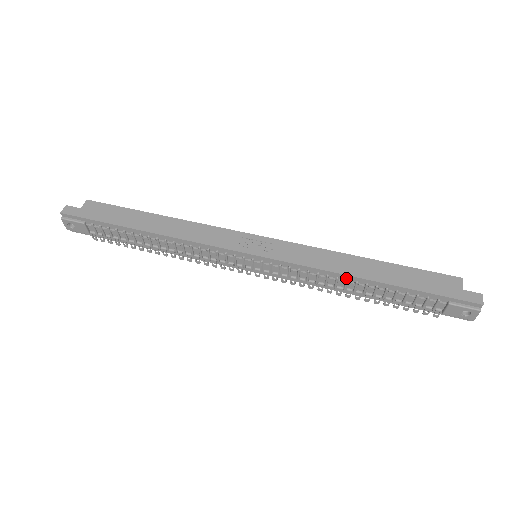
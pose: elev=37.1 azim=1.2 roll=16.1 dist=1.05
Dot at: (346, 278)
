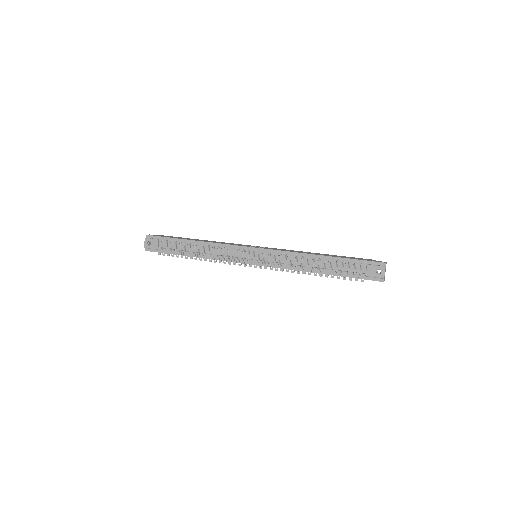
Dot at: (308, 257)
